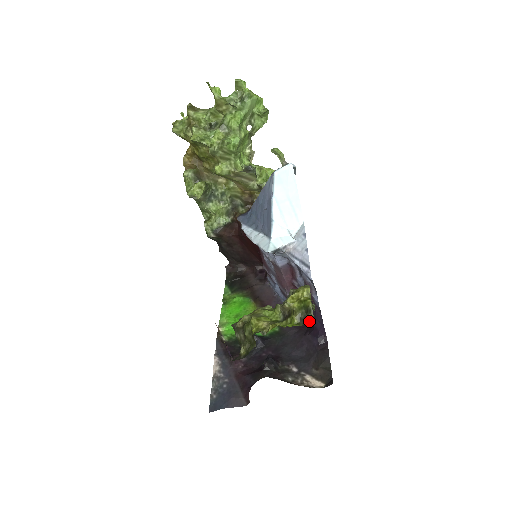
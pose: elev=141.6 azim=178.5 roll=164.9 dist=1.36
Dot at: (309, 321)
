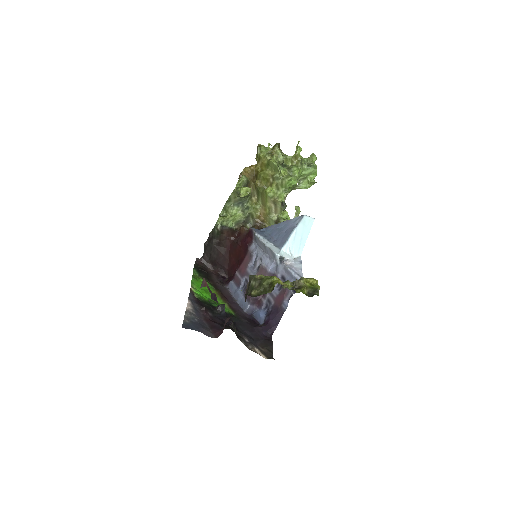
Dot at: (257, 322)
